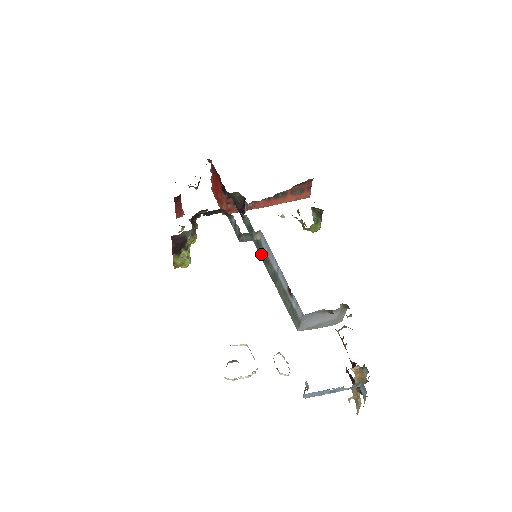
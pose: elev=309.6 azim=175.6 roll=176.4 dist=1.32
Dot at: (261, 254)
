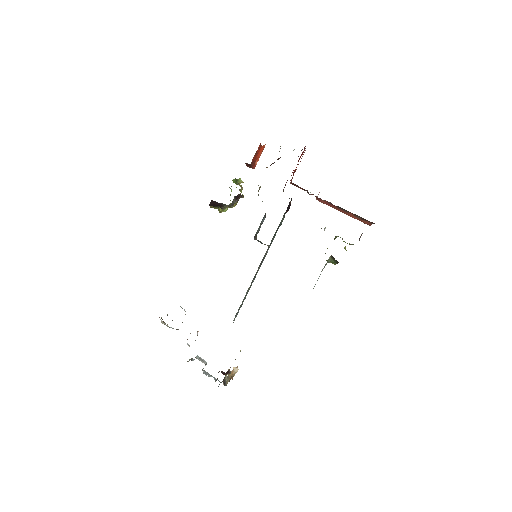
Dot at: (266, 253)
